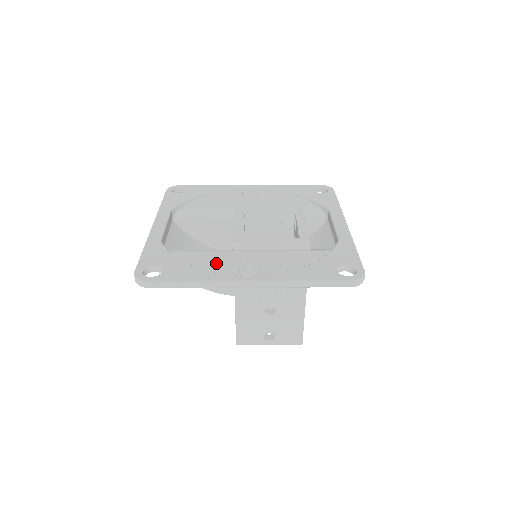
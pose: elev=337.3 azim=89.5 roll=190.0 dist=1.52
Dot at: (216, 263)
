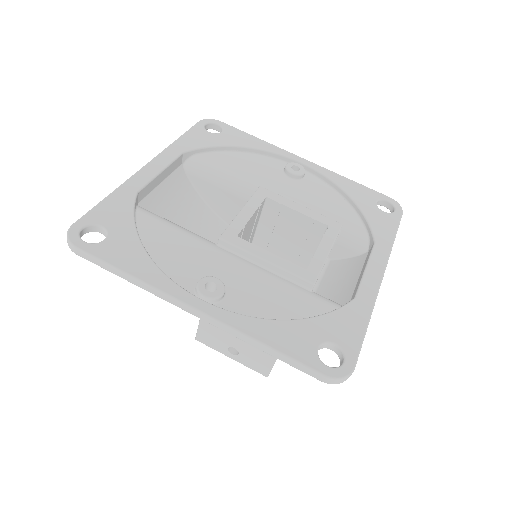
Dot at: (180, 256)
